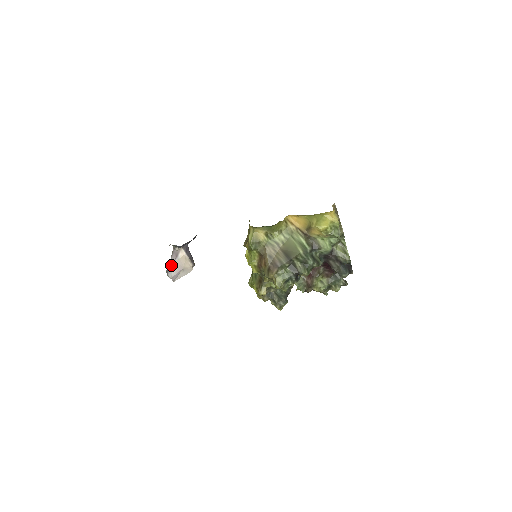
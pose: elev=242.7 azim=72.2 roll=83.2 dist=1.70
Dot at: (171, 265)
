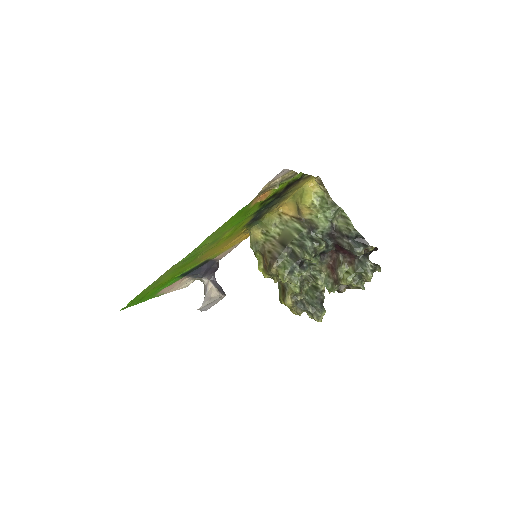
Dot at: occluded
